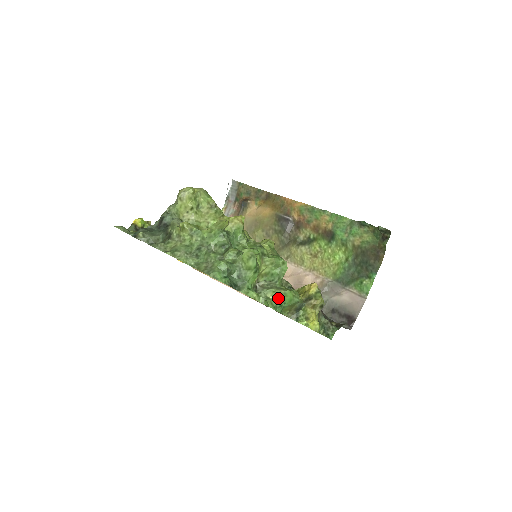
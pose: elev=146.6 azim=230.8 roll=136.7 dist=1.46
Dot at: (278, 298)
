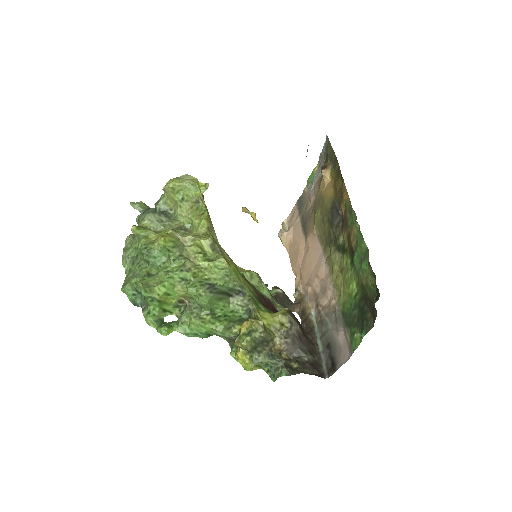
Dot at: (191, 327)
